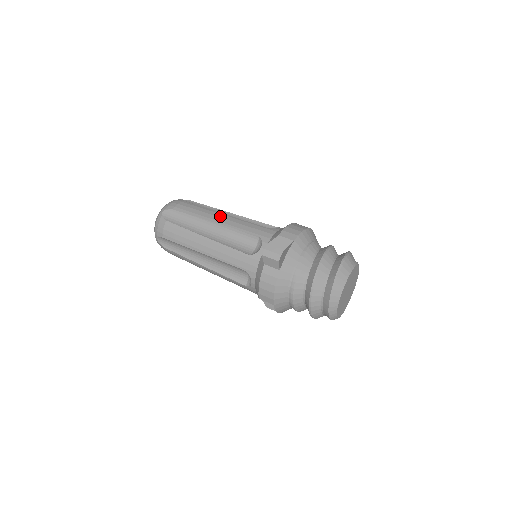
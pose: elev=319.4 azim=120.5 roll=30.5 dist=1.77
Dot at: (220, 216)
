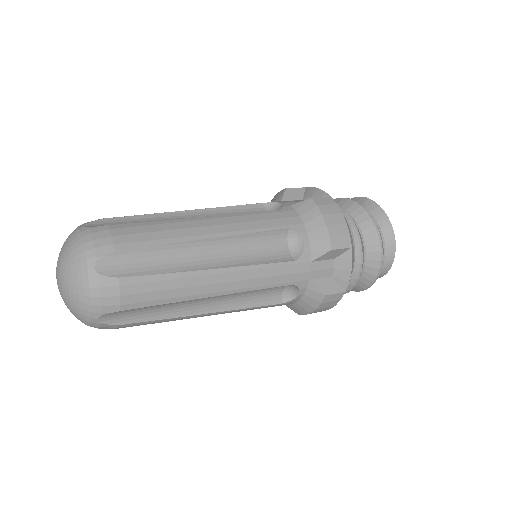
Dot at: occluded
